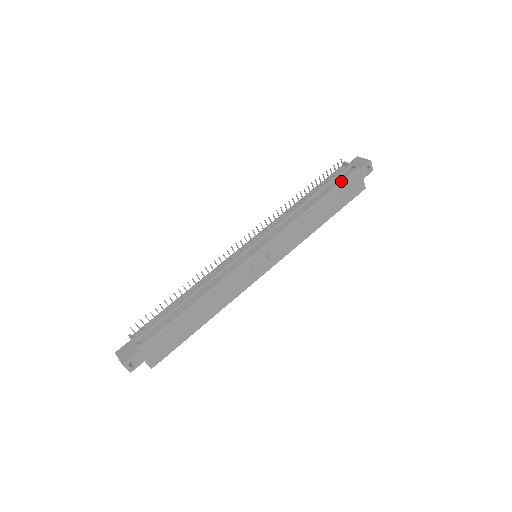
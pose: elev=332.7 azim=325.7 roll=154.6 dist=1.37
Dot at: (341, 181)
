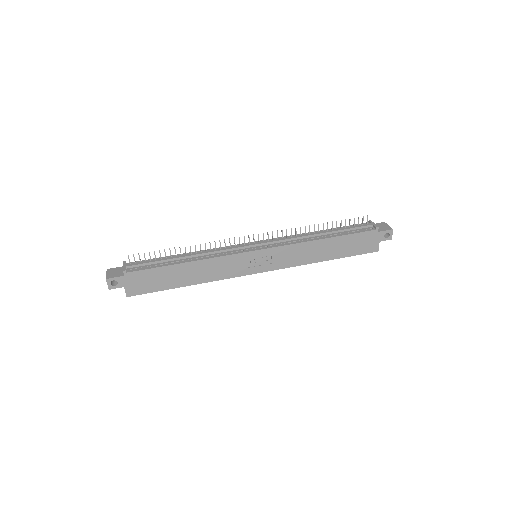
Dot at: (358, 232)
